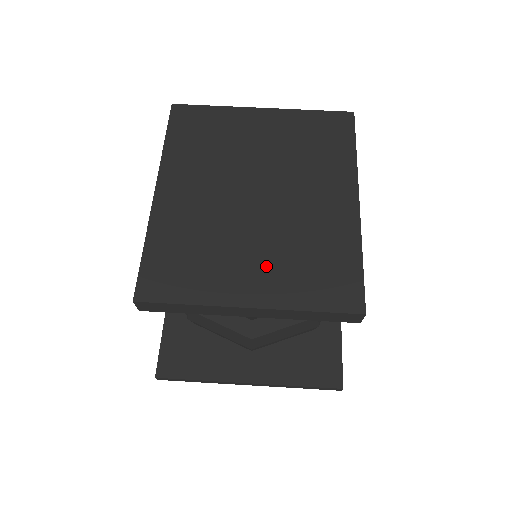
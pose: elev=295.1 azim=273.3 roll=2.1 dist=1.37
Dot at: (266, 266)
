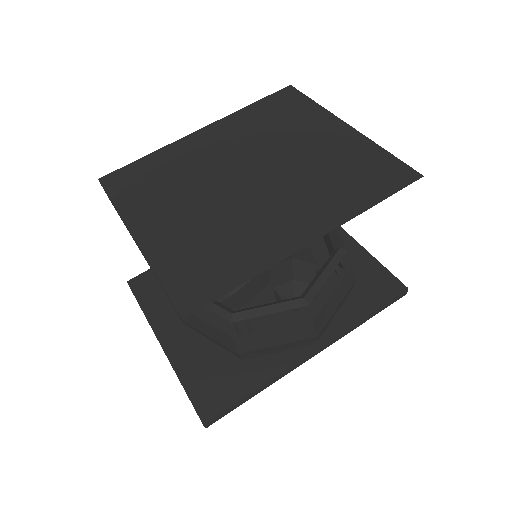
Dot at: (181, 225)
